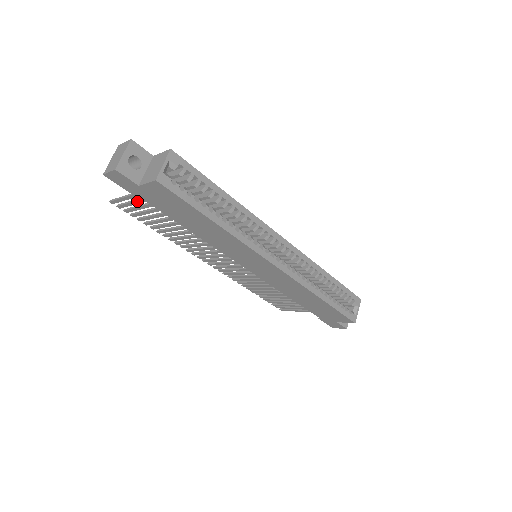
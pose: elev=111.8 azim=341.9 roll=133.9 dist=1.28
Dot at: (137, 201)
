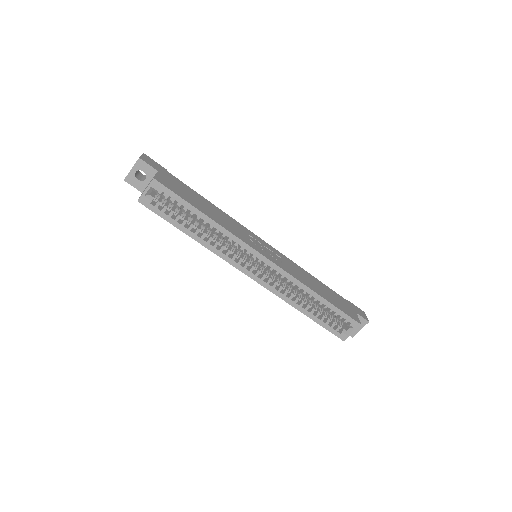
Dot at: occluded
